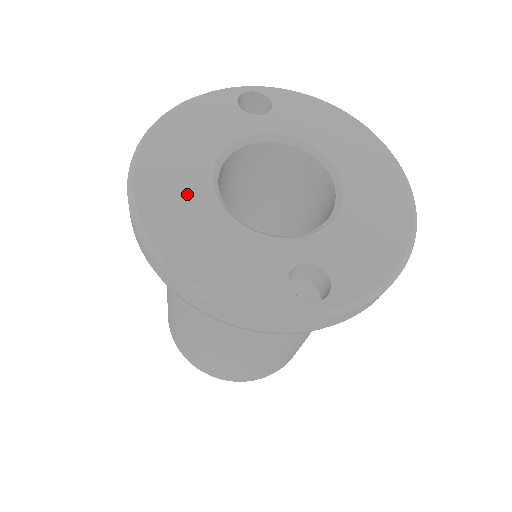
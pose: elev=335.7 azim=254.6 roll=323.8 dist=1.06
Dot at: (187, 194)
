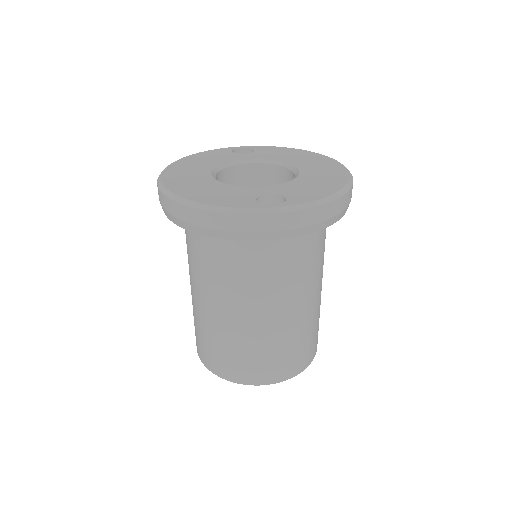
Dot at: (194, 177)
